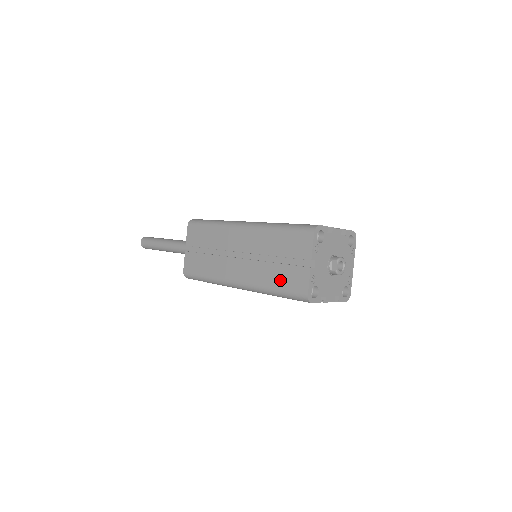
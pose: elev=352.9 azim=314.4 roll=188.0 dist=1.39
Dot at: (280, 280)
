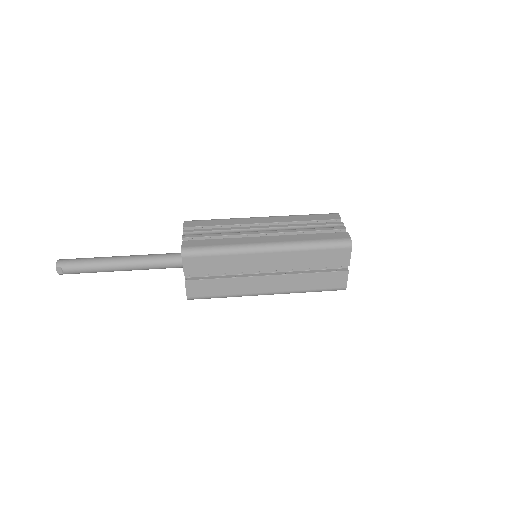
Dot at: (319, 283)
